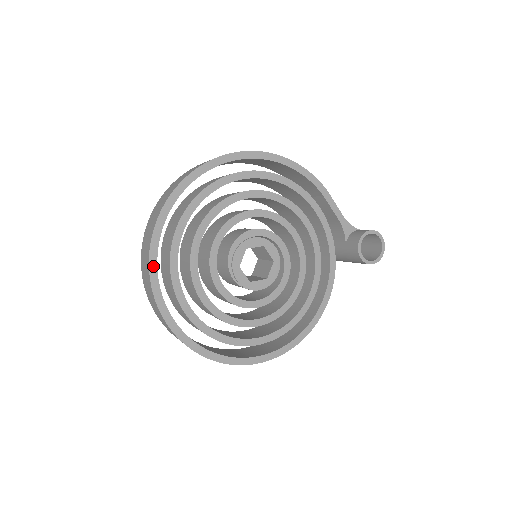
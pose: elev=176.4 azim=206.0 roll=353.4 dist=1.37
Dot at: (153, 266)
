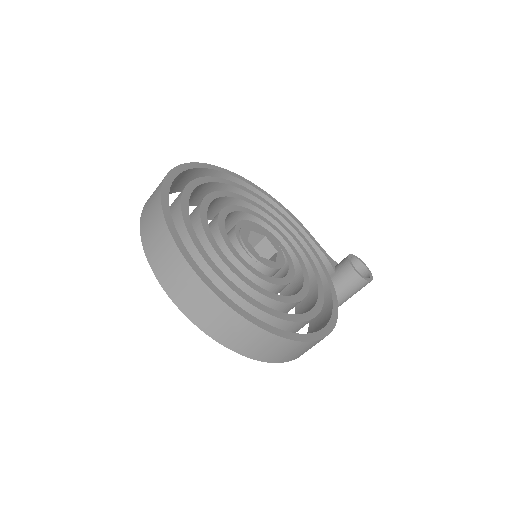
Dot at: (165, 201)
